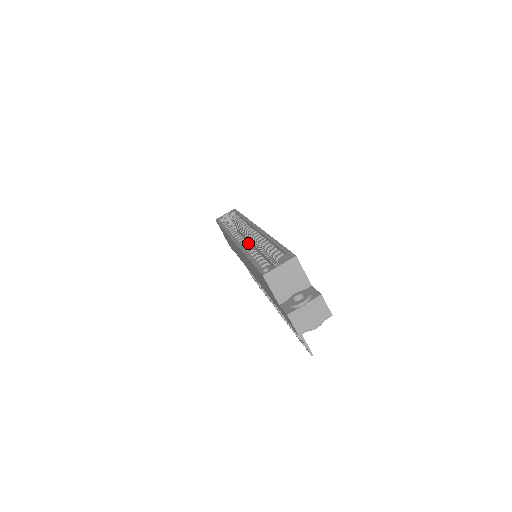
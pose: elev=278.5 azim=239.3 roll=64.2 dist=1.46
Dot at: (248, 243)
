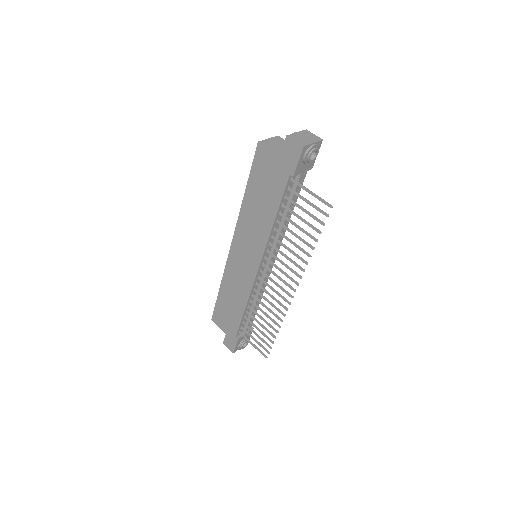
Dot at: occluded
